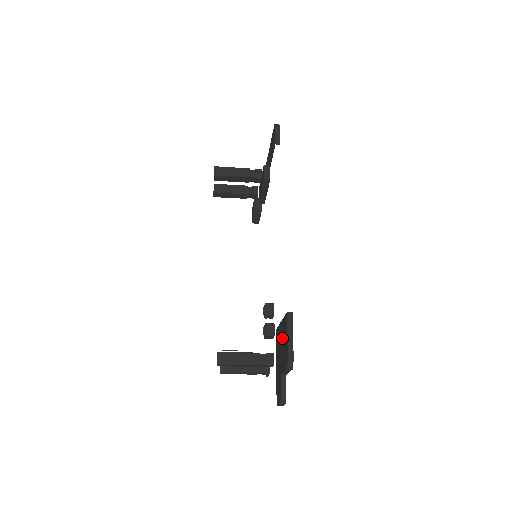
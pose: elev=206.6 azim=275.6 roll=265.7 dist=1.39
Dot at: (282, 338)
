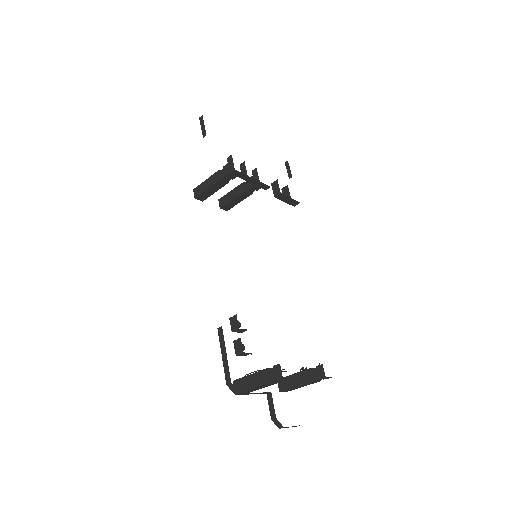
Dot at: occluded
